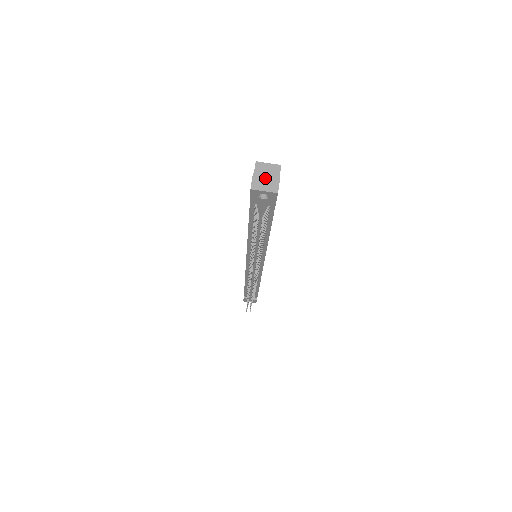
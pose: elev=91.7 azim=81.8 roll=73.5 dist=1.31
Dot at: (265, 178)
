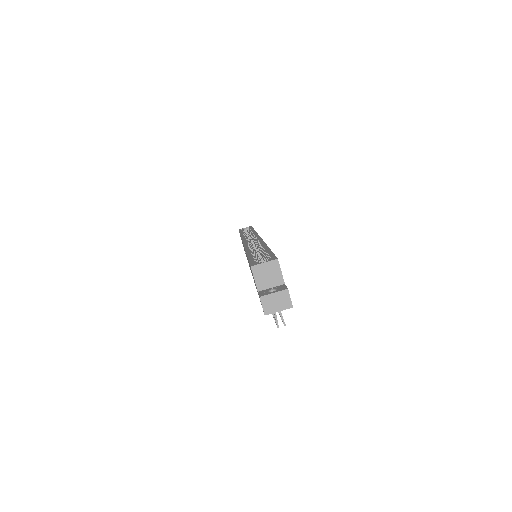
Dot at: (274, 297)
